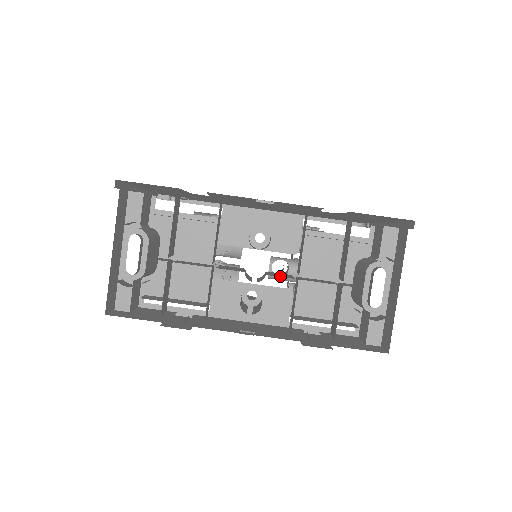
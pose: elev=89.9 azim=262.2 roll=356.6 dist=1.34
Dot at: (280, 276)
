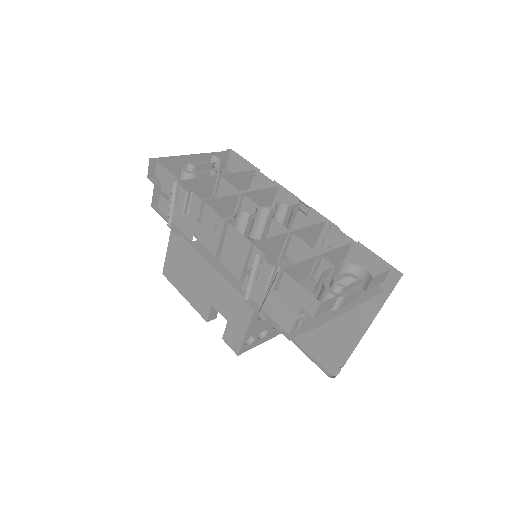
Dot at: (278, 228)
